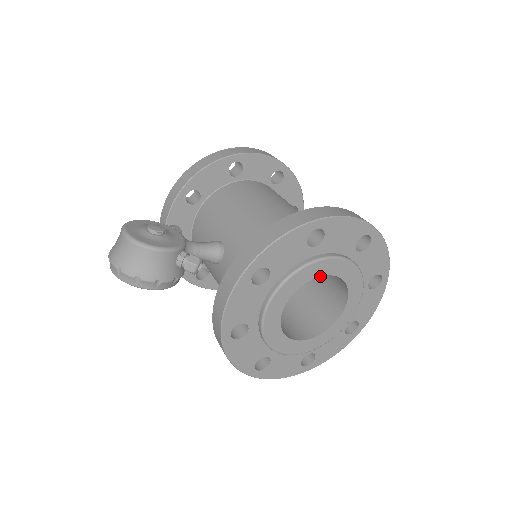
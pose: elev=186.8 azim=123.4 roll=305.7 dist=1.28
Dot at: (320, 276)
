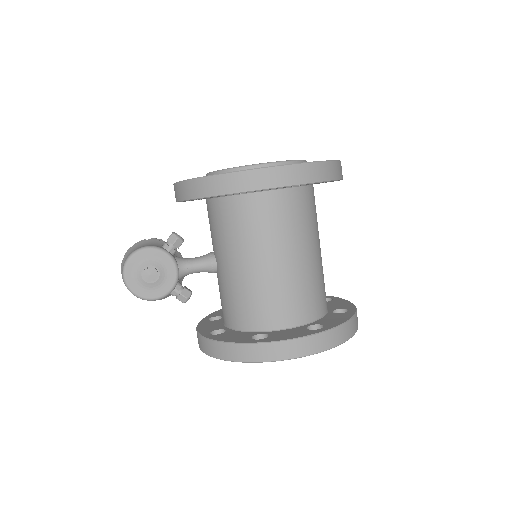
Dot at: occluded
